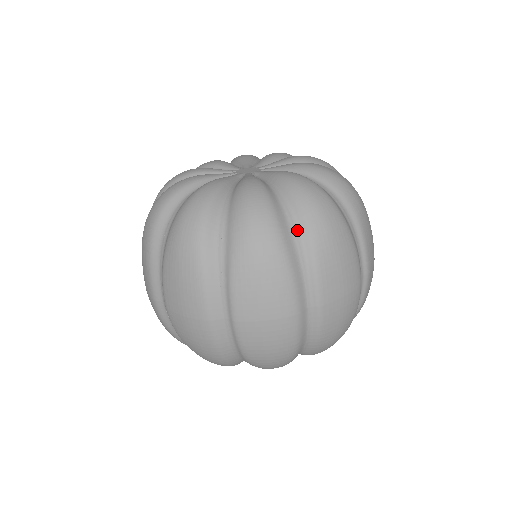
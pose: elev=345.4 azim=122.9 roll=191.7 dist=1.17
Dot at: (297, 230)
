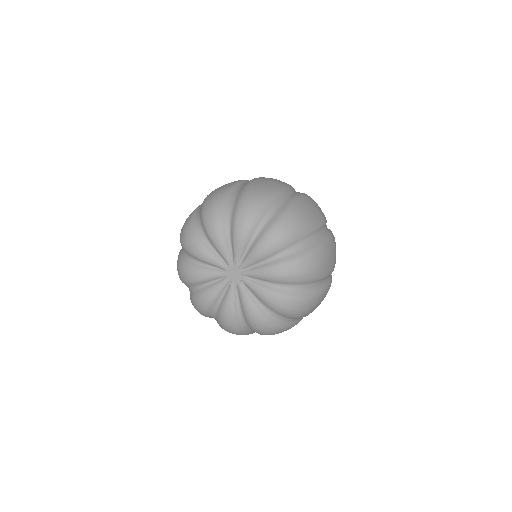
Dot at: (289, 319)
